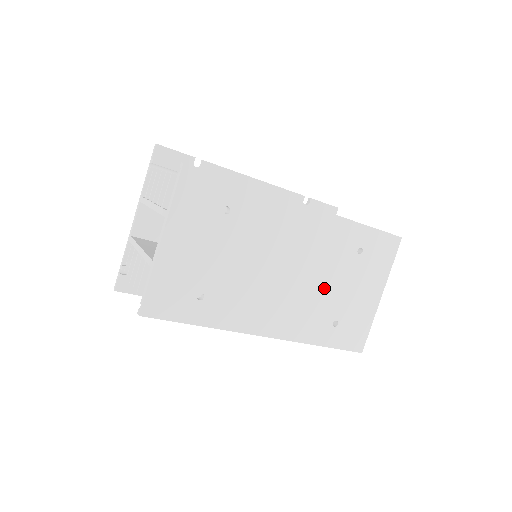
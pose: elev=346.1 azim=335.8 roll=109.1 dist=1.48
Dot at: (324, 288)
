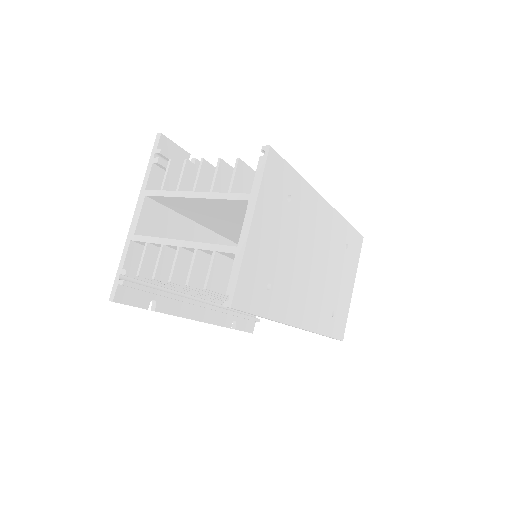
Dot at: (330, 280)
